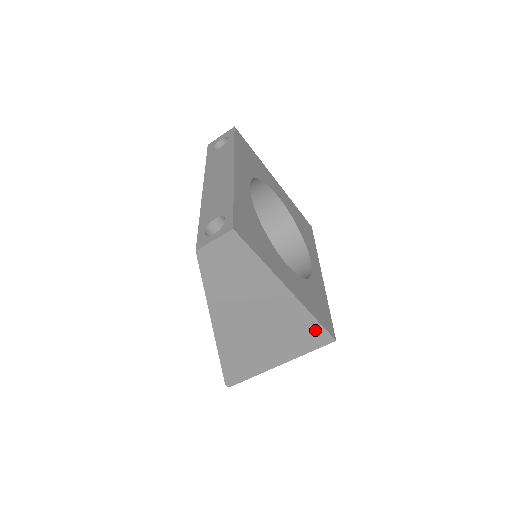
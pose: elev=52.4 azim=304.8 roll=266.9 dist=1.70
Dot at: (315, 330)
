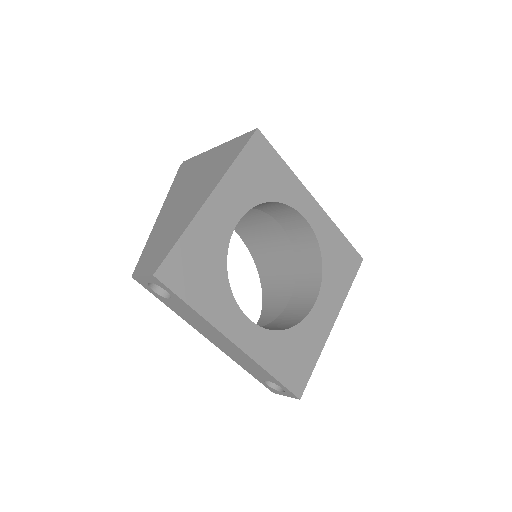
Dot at: occluded
